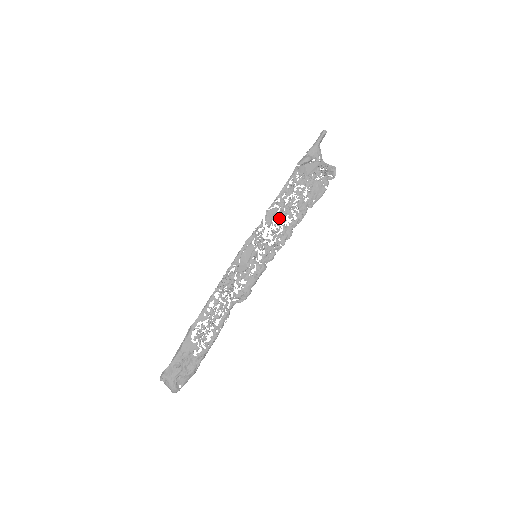
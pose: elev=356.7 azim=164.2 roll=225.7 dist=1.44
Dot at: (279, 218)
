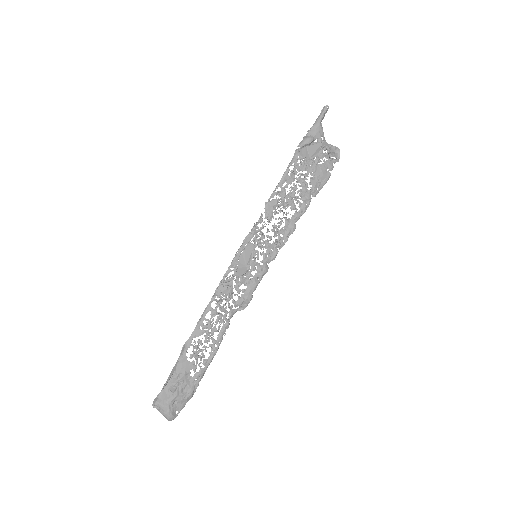
Dot at: (280, 210)
